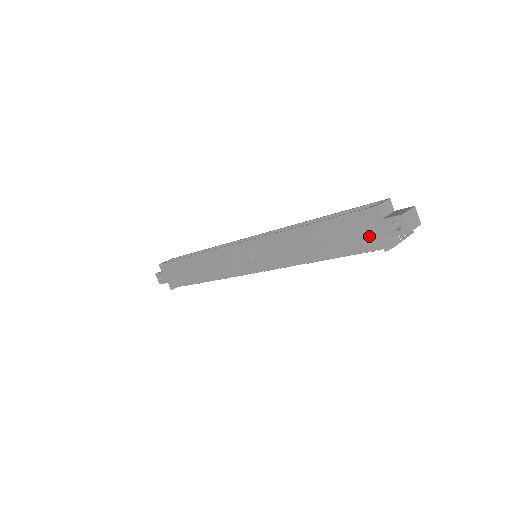
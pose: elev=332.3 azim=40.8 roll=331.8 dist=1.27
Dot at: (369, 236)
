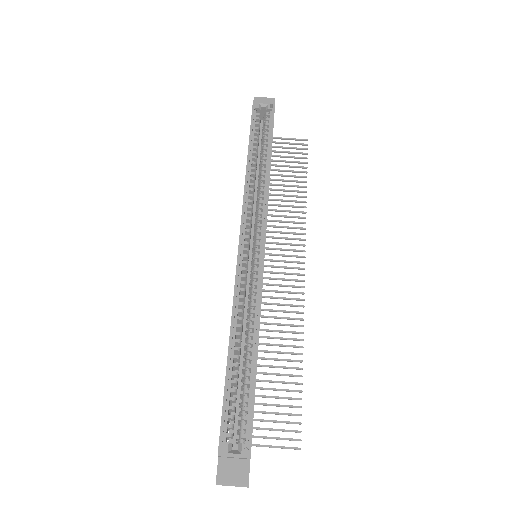
Dot at: occluded
